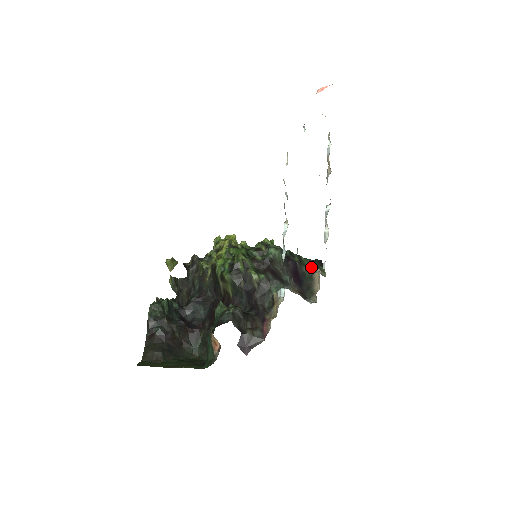
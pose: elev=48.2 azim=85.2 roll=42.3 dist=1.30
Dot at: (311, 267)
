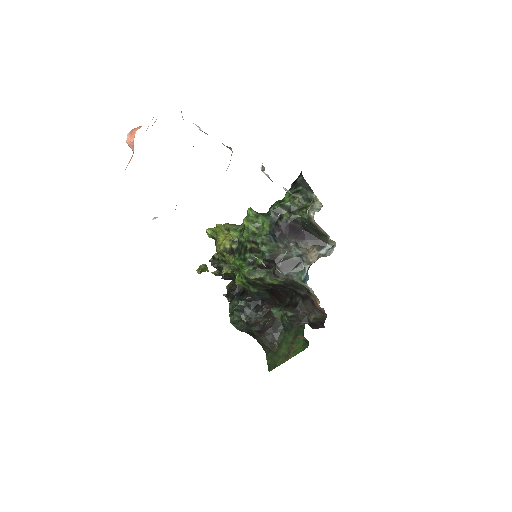
Dot at: (303, 212)
